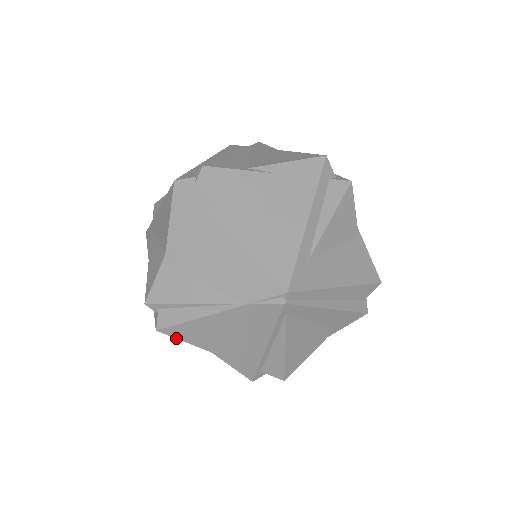
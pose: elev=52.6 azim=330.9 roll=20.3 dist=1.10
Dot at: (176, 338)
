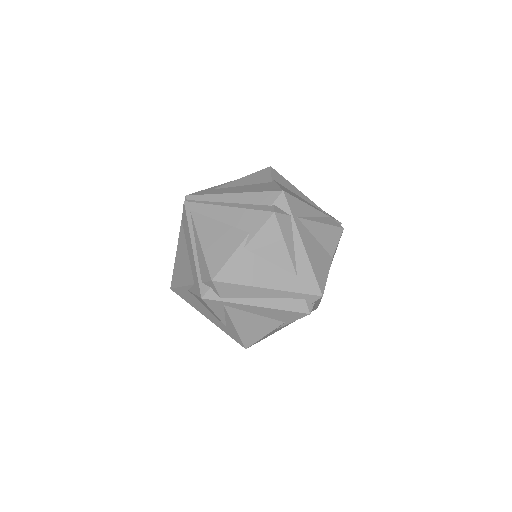
Dot at: (175, 288)
